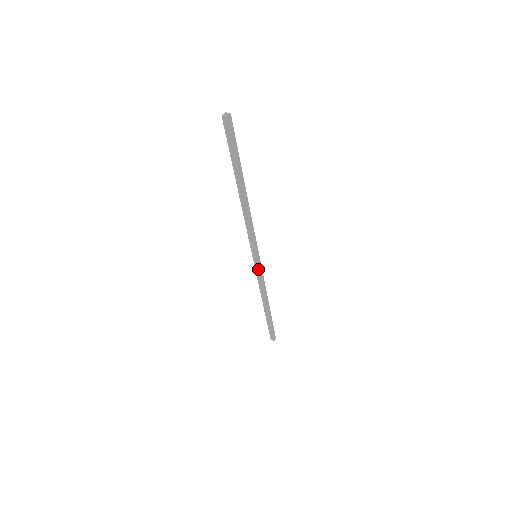
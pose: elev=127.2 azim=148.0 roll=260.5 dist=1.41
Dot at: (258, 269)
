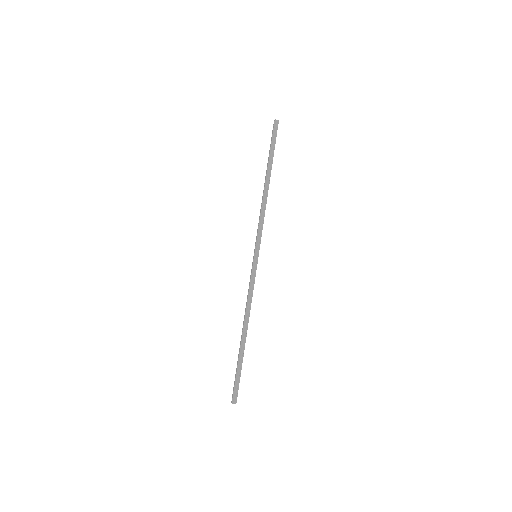
Dot at: (255, 271)
